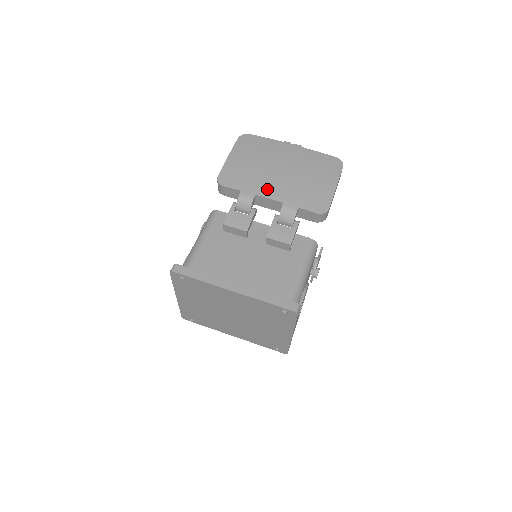
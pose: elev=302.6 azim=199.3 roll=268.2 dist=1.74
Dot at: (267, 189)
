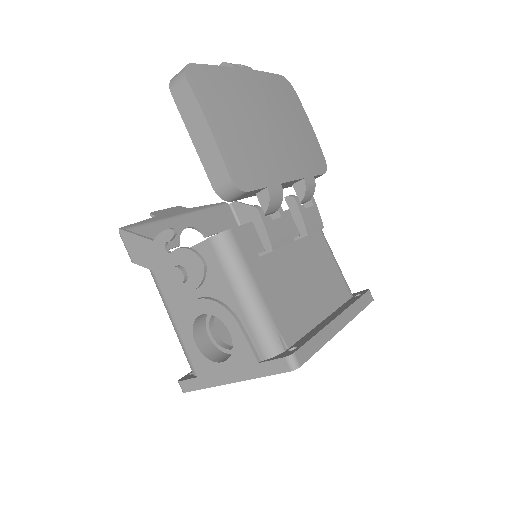
Dot at: (283, 167)
